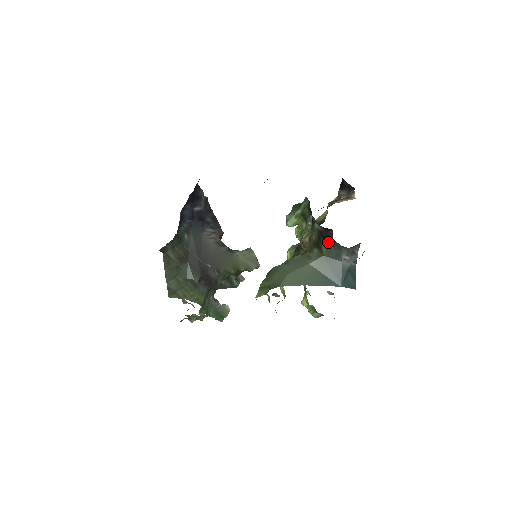
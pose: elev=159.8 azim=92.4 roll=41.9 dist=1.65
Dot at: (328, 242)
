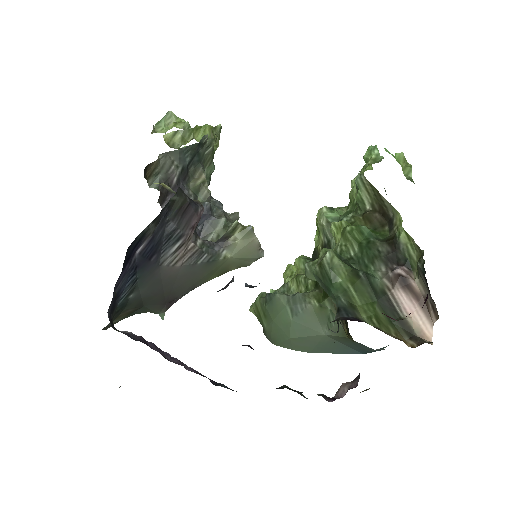
Dot at: occluded
